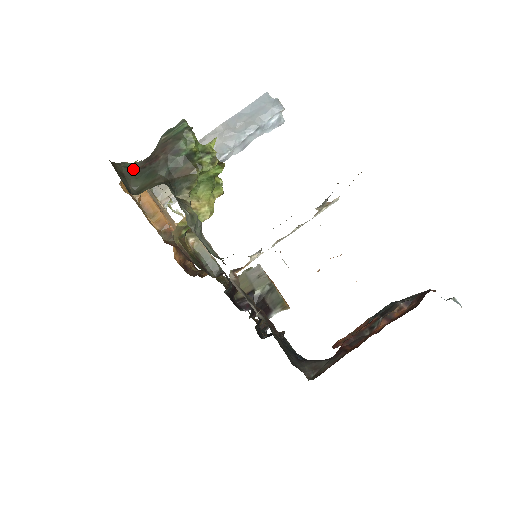
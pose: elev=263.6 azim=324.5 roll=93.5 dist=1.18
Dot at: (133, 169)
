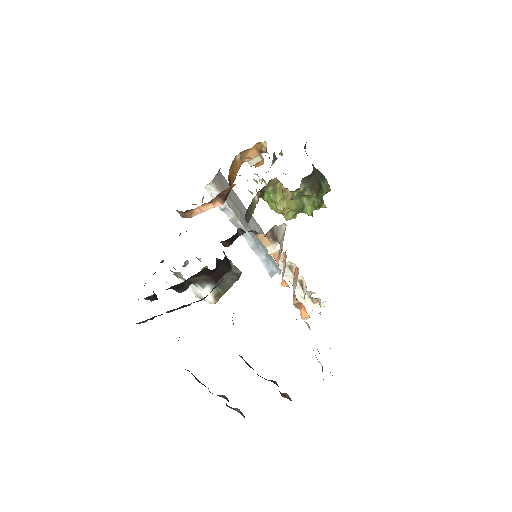
Dot at: occluded
